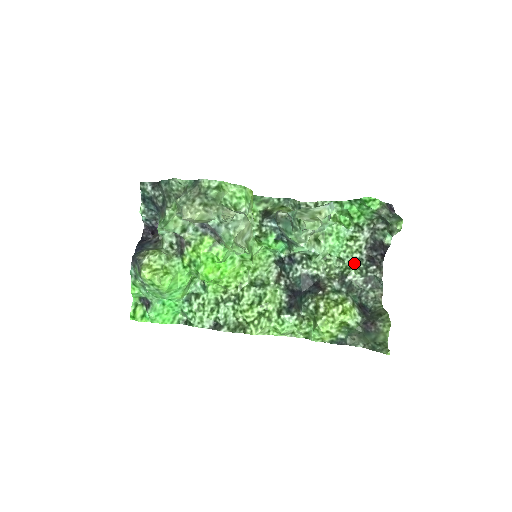
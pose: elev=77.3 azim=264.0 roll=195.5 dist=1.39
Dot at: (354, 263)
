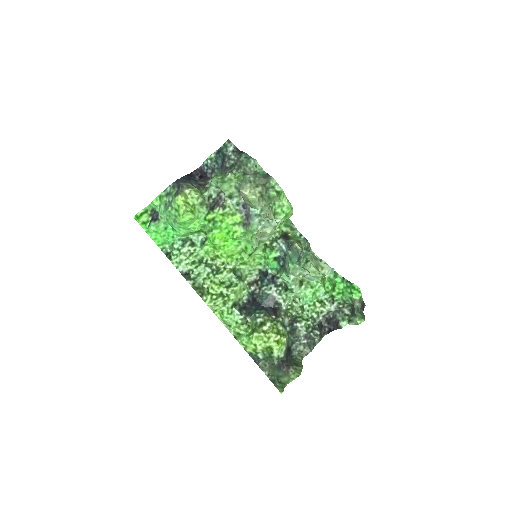
Dot at: (309, 318)
